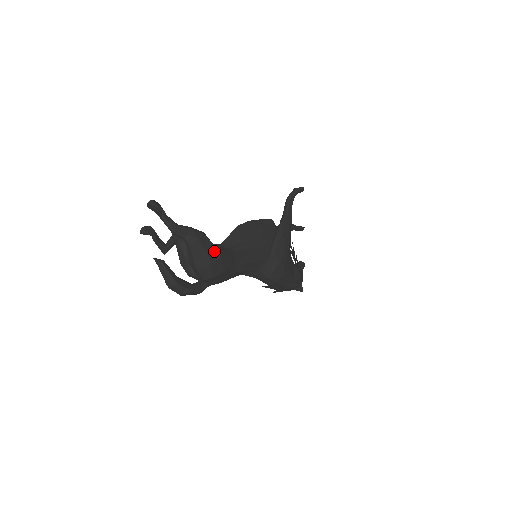
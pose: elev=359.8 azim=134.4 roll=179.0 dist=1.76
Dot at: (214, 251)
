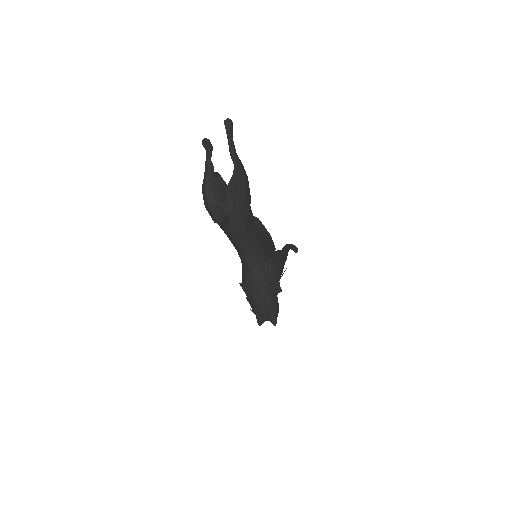
Dot at: (249, 196)
